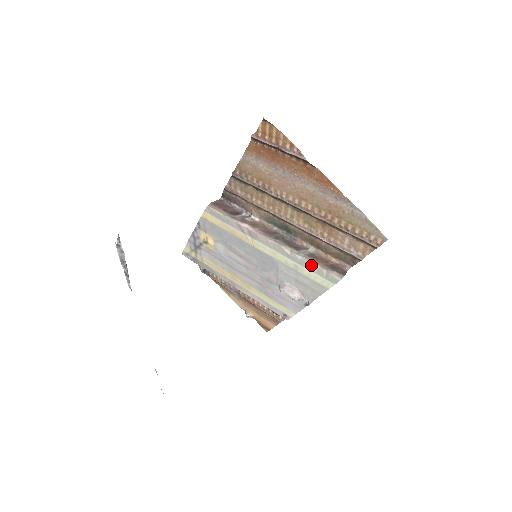
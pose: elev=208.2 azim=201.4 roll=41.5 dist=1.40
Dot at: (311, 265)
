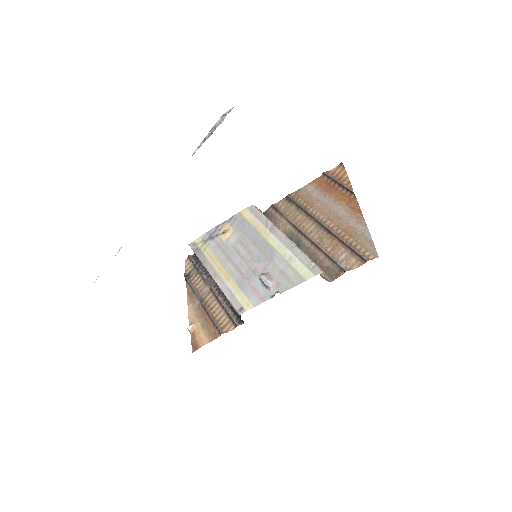
Dot at: (306, 258)
